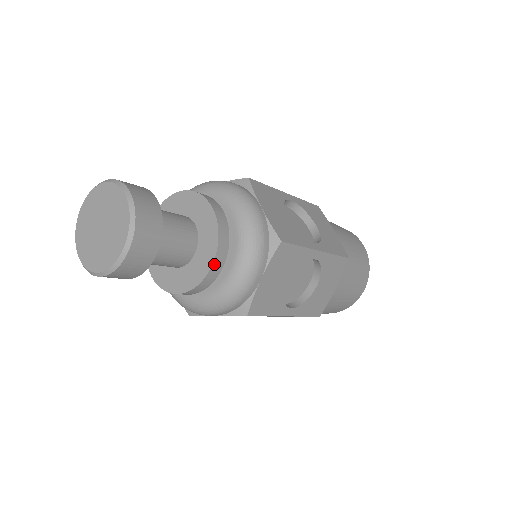
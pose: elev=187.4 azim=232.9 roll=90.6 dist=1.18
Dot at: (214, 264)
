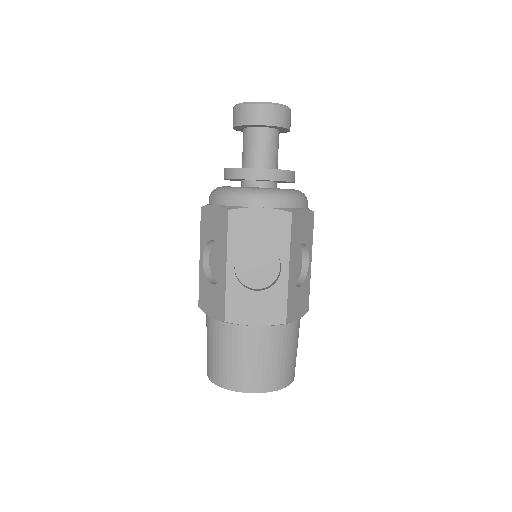
Dot at: (292, 173)
